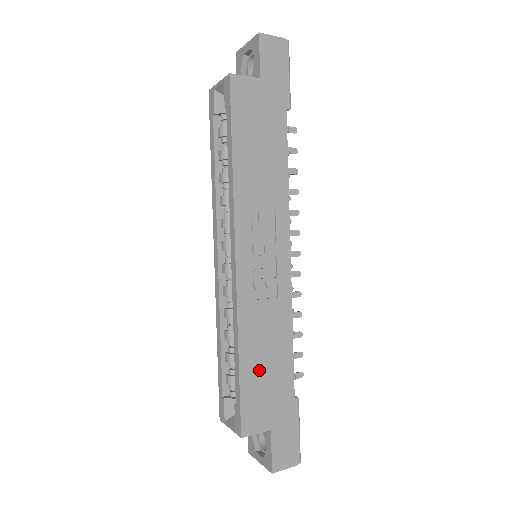
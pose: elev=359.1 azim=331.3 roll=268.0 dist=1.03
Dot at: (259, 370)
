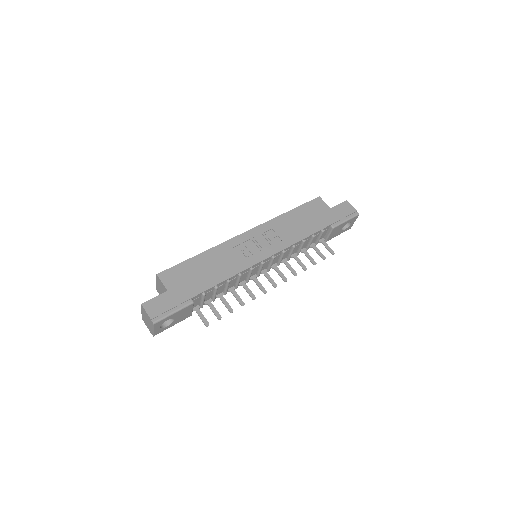
Dot at: (198, 268)
